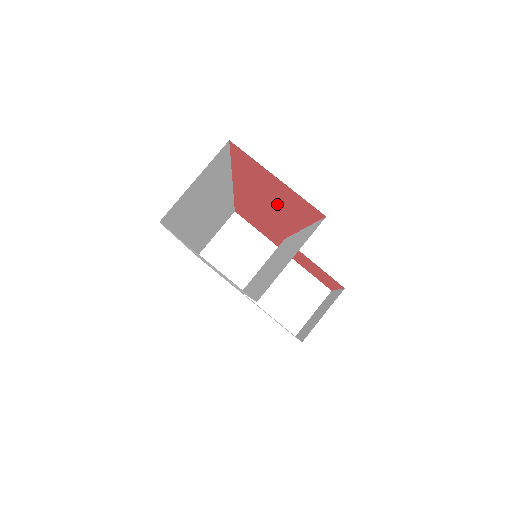
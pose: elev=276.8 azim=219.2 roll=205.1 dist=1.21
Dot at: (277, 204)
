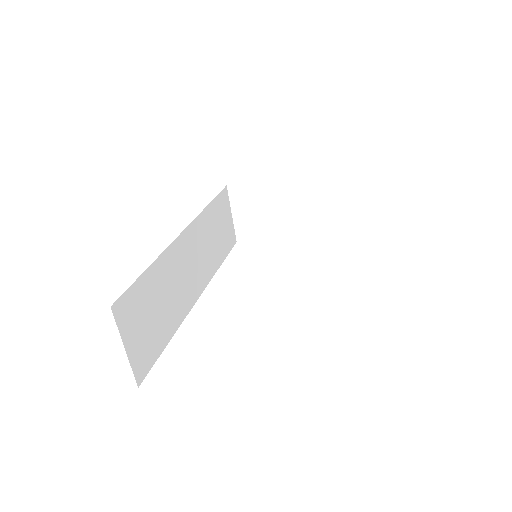
Dot at: occluded
